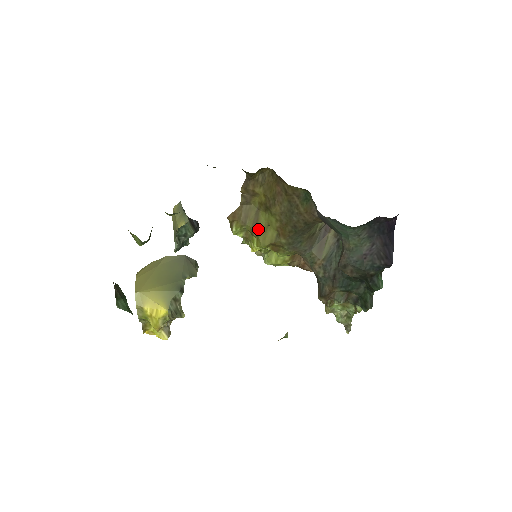
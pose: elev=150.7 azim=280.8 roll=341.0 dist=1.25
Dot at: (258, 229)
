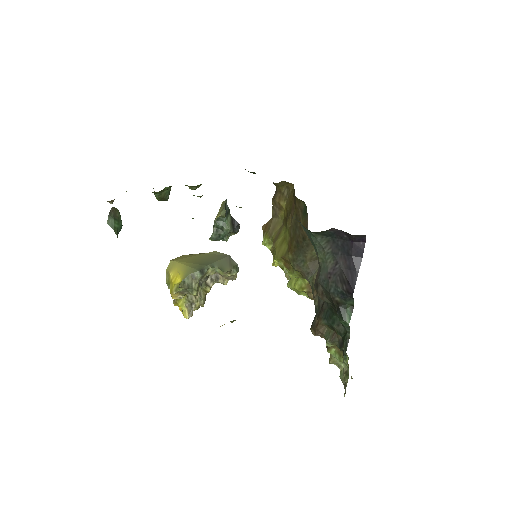
Dot at: (277, 241)
